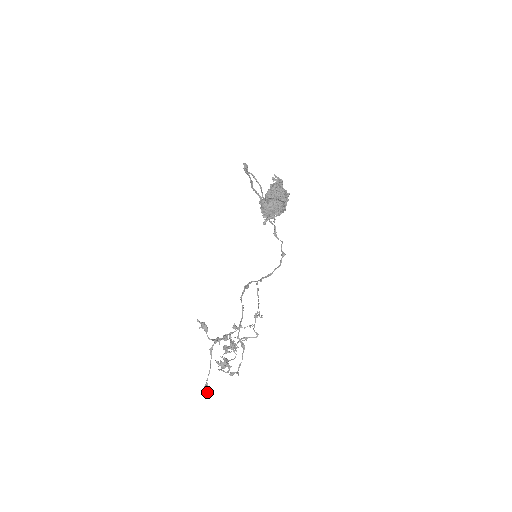
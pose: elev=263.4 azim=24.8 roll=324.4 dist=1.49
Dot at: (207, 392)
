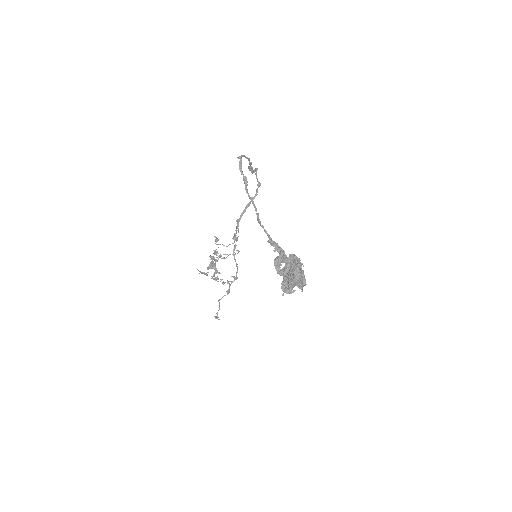
Dot at: (219, 319)
